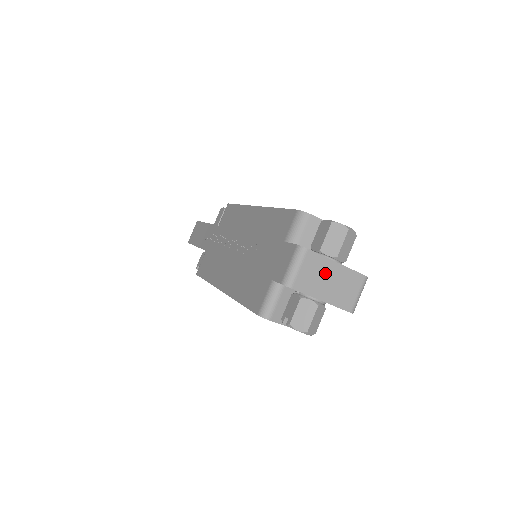
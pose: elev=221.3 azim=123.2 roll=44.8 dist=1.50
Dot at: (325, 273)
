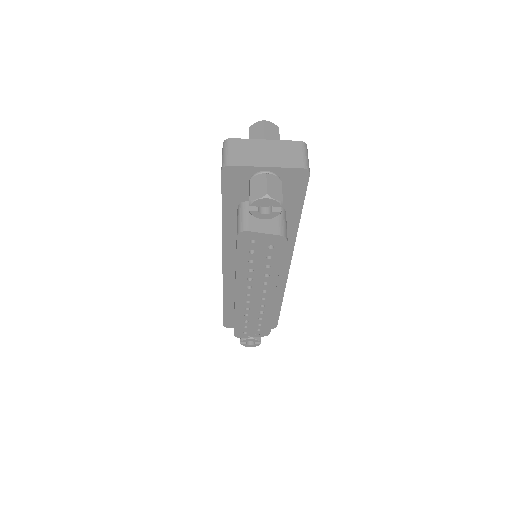
Dot at: (257, 149)
